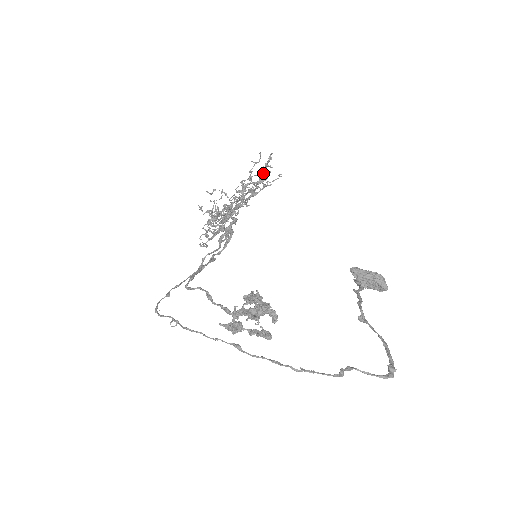
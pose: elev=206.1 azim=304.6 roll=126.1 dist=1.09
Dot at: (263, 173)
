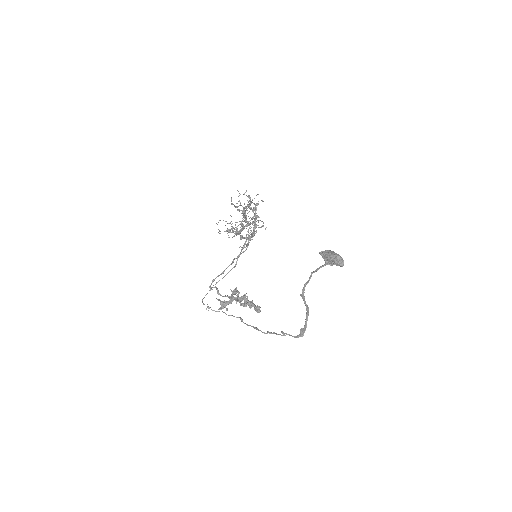
Dot at: occluded
